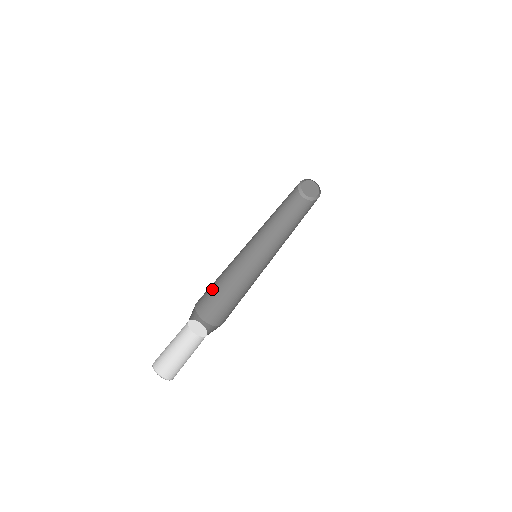
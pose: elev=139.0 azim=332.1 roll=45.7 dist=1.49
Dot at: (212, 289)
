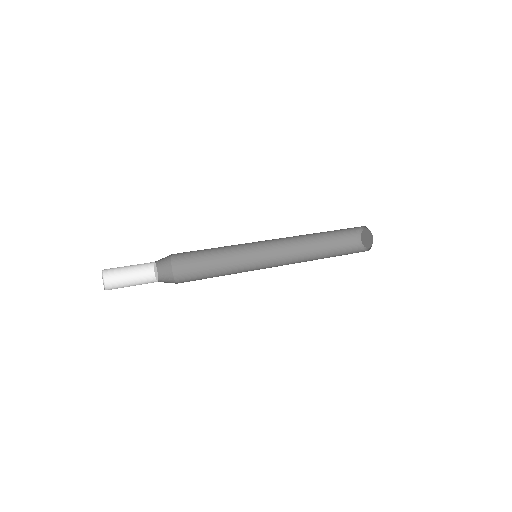
Dot at: (198, 255)
